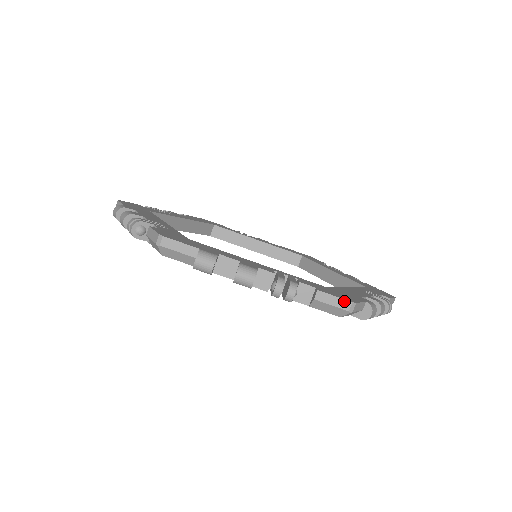
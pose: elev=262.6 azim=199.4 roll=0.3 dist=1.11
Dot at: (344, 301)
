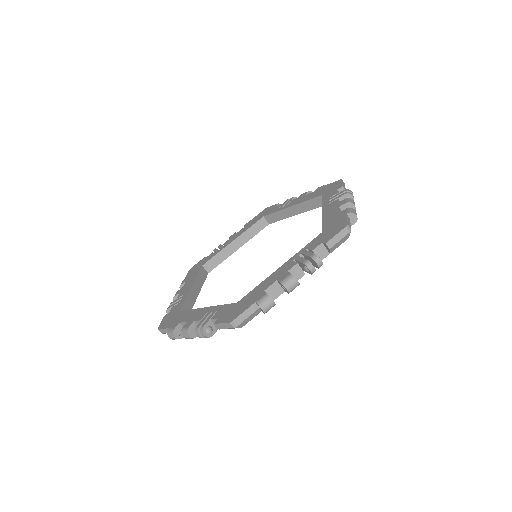
Dot at: (342, 231)
